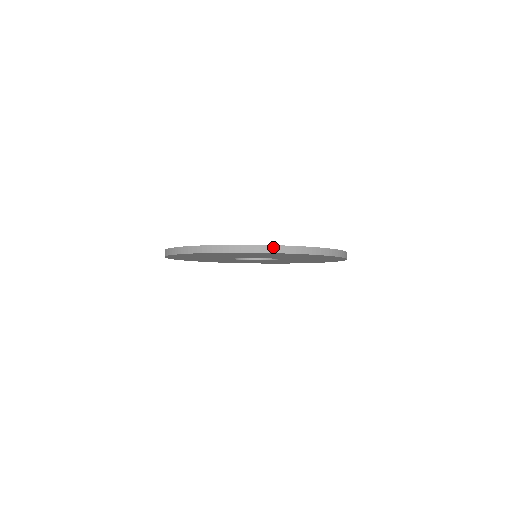
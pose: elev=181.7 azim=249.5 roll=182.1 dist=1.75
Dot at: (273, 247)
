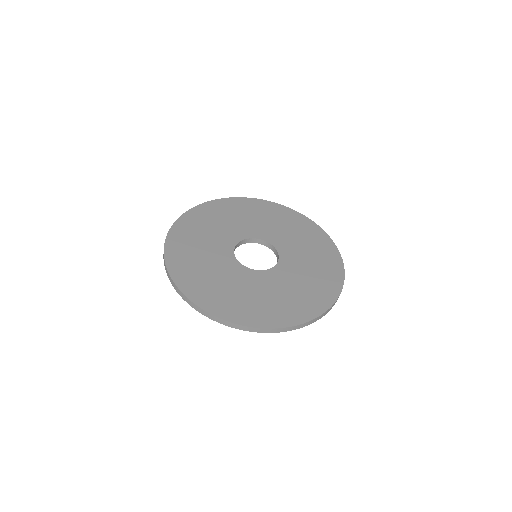
Dot at: (321, 316)
